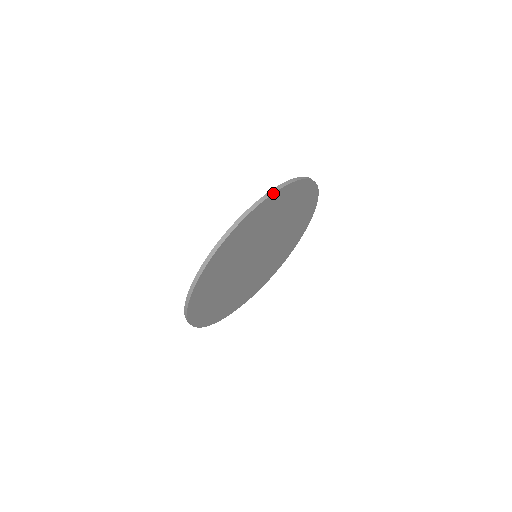
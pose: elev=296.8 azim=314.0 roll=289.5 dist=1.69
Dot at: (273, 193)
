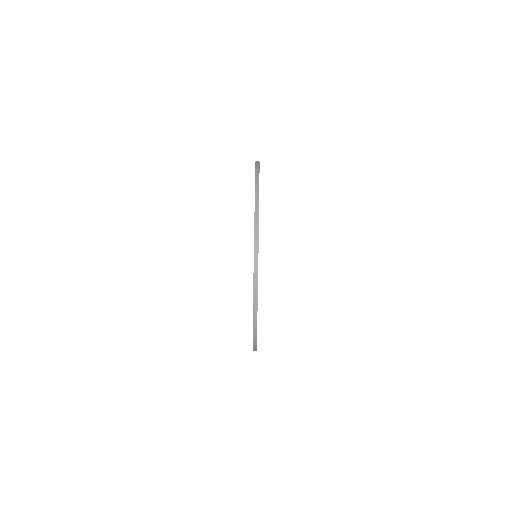
Dot at: (256, 331)
